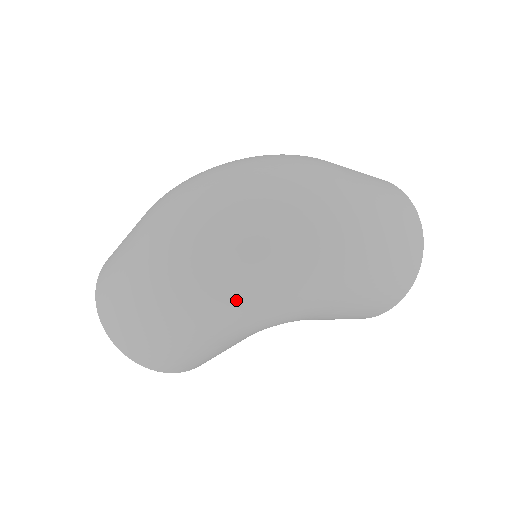
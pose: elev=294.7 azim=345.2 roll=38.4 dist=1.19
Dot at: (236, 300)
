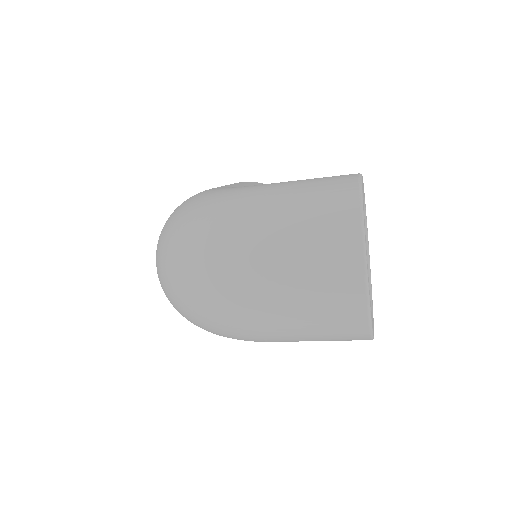
Dot at: occluded
